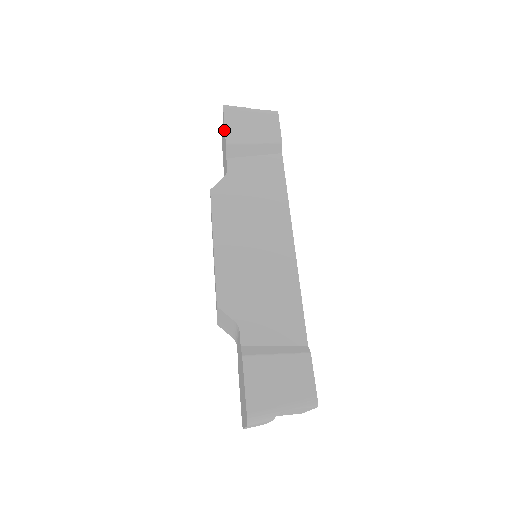
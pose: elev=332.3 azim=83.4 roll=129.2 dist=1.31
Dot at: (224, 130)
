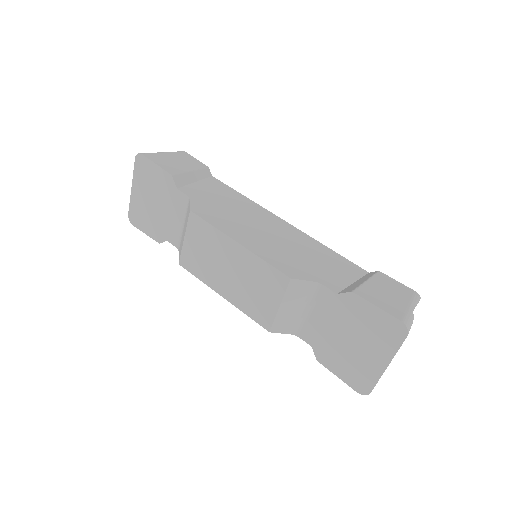
Dot at: (155, 171)
